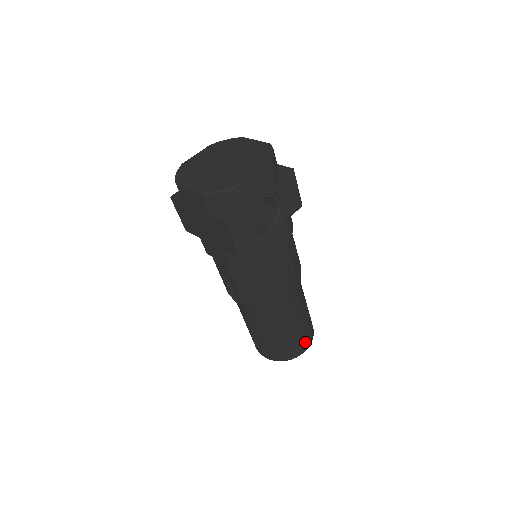
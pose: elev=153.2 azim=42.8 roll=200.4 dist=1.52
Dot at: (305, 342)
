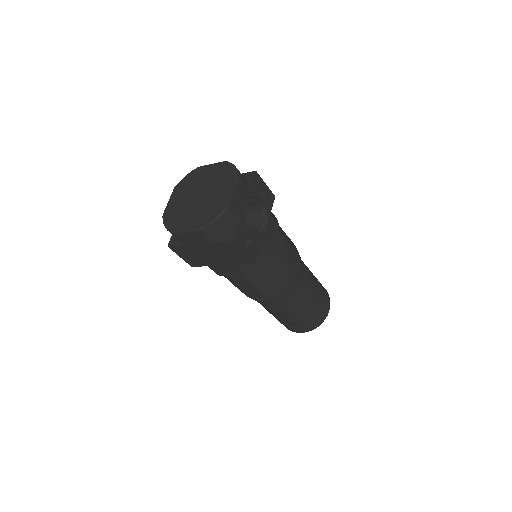
Dot at: (326, 302)
